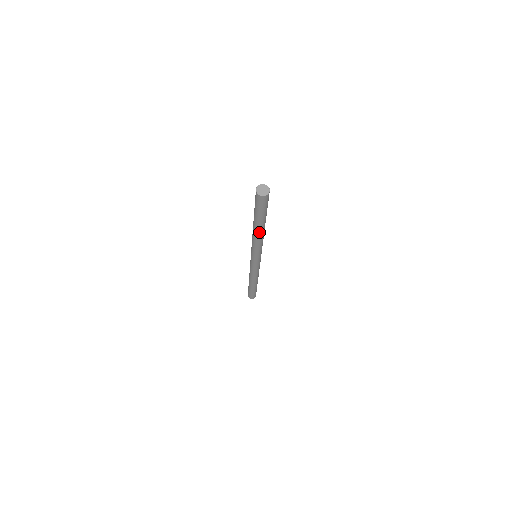
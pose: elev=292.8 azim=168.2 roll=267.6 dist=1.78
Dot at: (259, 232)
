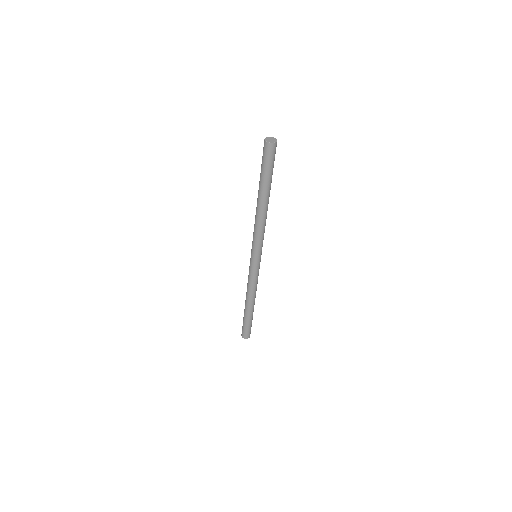
Dot at: (264, 206)
